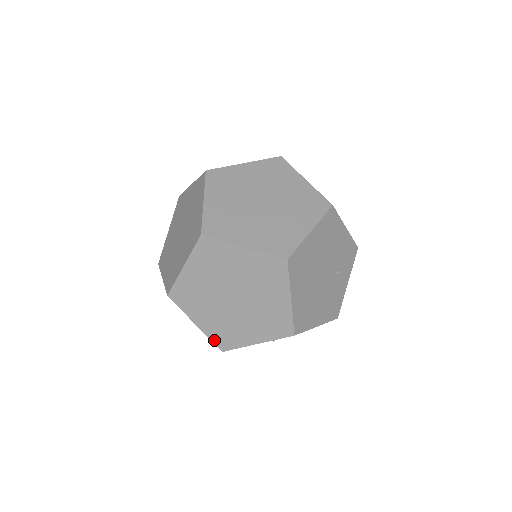
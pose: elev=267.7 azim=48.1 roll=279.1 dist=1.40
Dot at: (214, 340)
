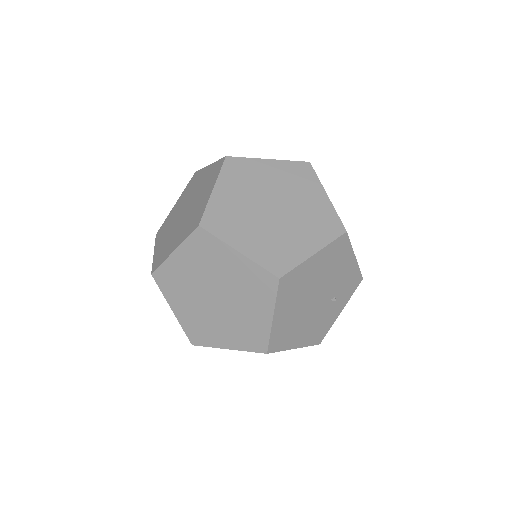
Dot at: (187, 331)
